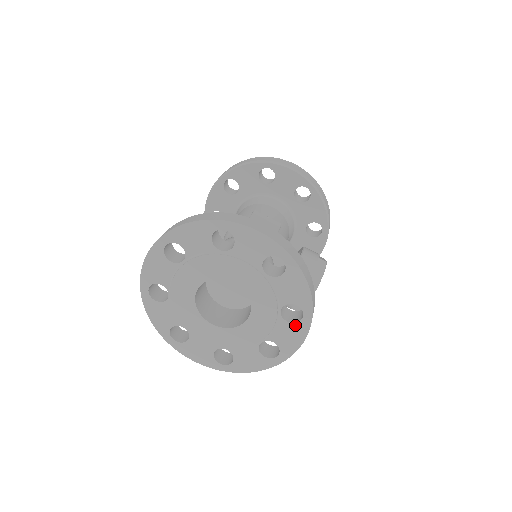
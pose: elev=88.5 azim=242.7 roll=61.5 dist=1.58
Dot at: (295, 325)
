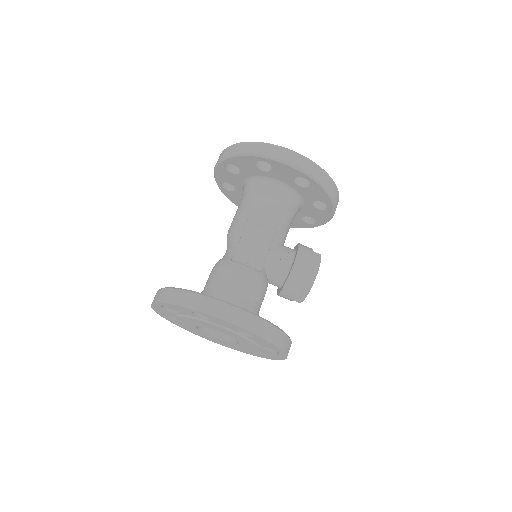
Dot at: (275, 353)
